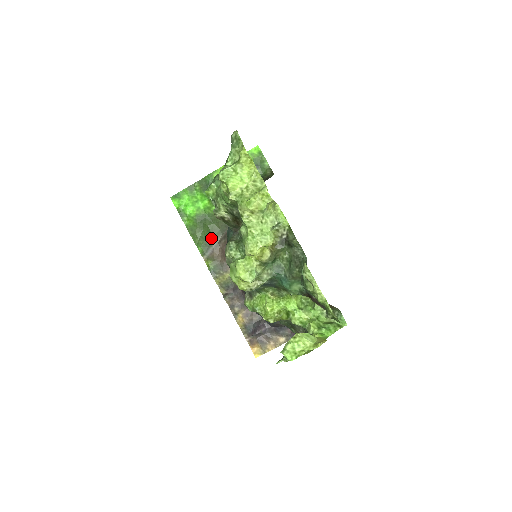
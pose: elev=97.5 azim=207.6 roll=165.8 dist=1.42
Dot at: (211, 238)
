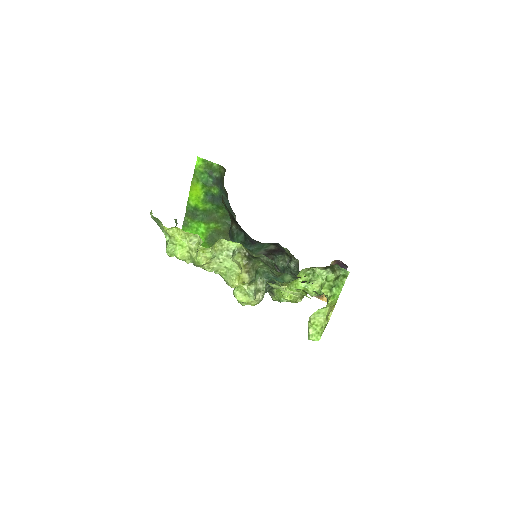
Dot at: occluded
